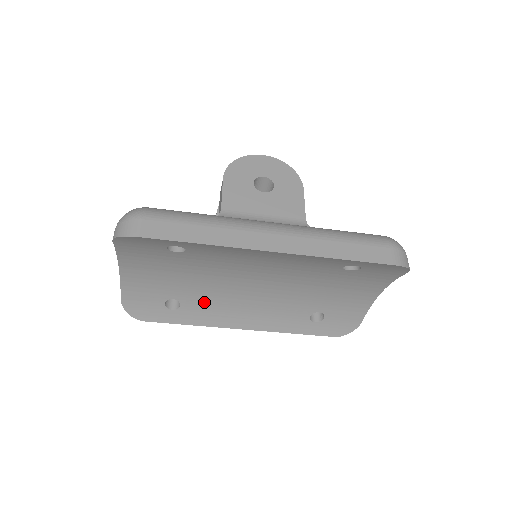
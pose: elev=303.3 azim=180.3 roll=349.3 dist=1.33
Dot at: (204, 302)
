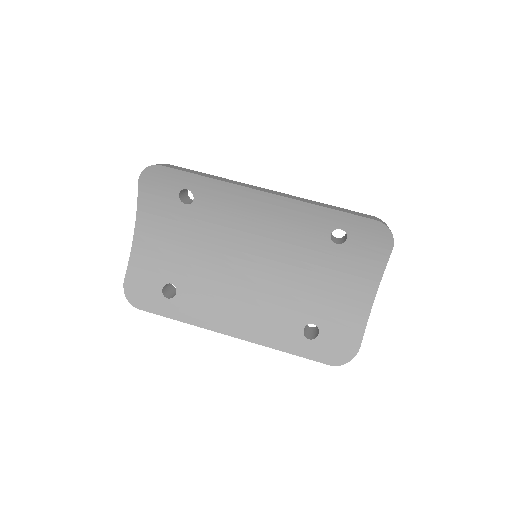
Dot at: (199, 292)
